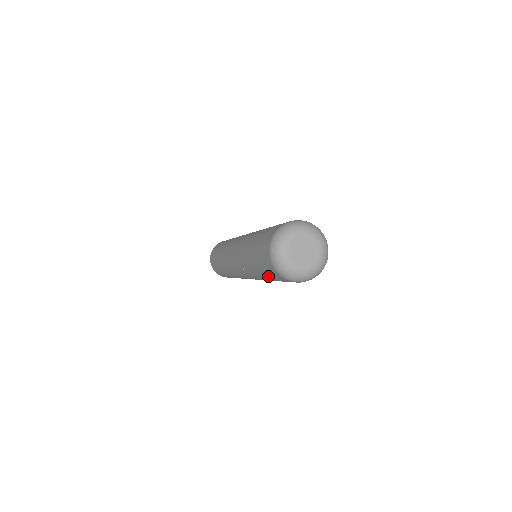
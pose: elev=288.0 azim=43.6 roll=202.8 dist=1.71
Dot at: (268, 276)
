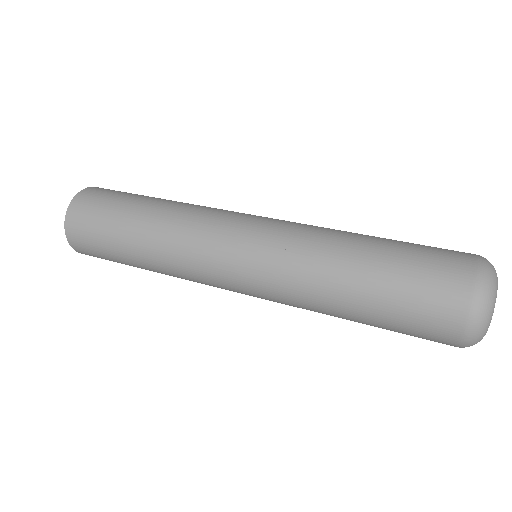
Dot at: occluded
